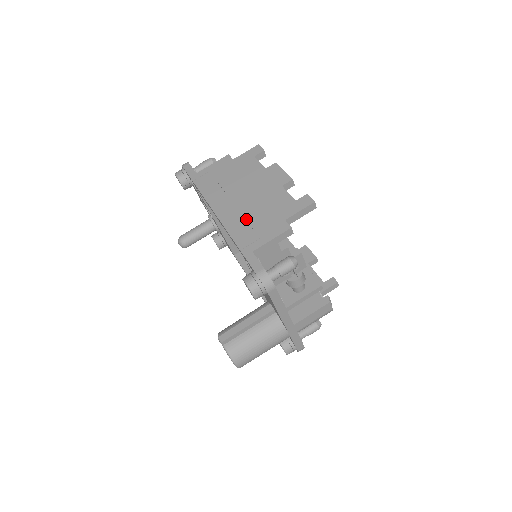
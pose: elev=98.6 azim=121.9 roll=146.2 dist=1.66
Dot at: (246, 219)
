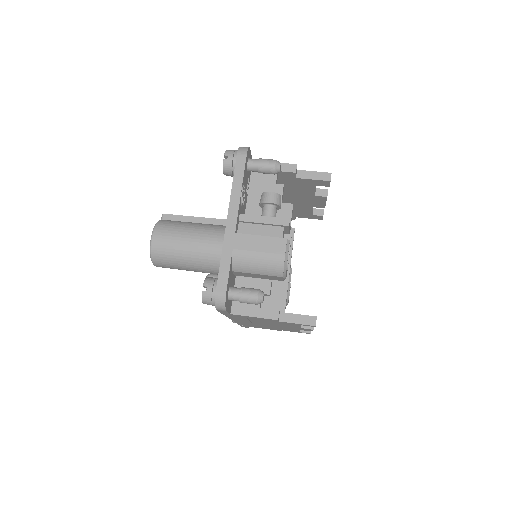
Dot at: occluded
